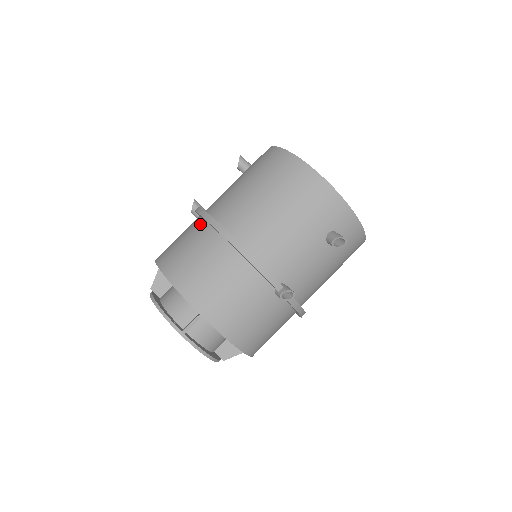
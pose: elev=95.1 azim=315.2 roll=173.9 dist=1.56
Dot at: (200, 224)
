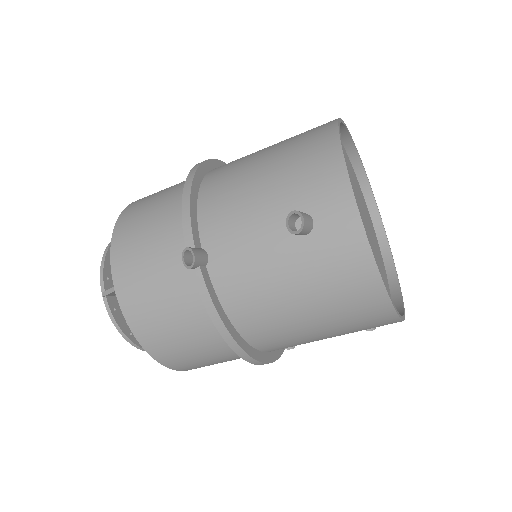
Dot at: (207, 317)
